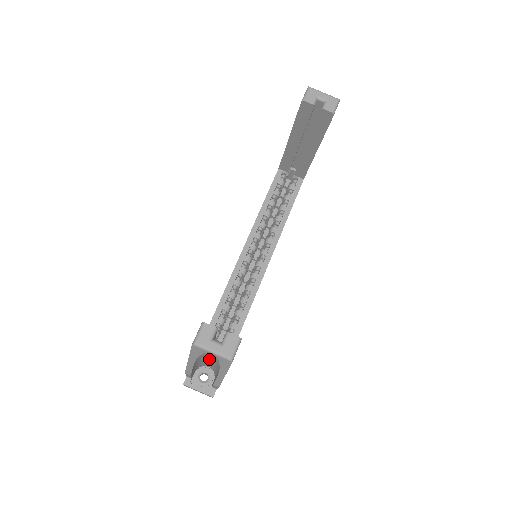
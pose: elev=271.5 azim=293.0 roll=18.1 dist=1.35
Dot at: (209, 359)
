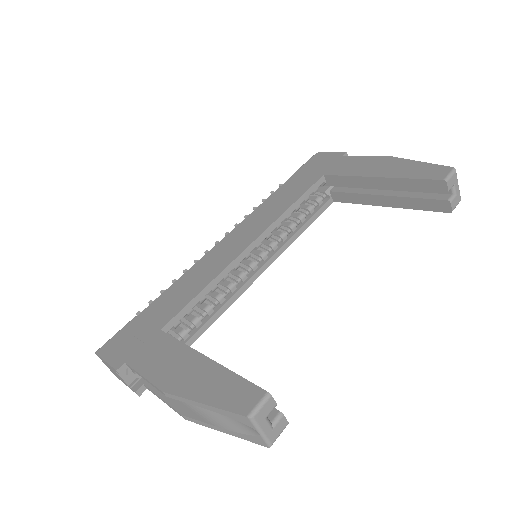
Dot at: occluded
